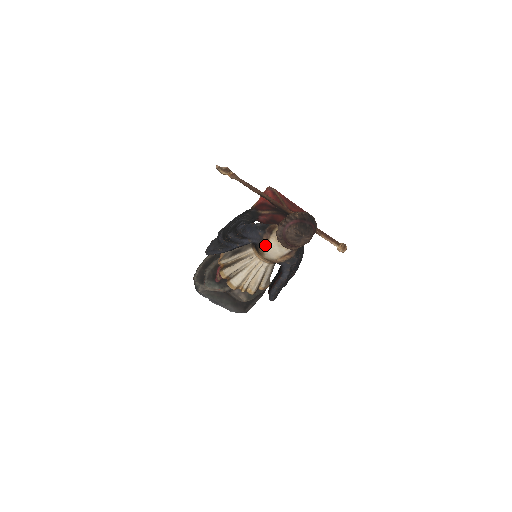
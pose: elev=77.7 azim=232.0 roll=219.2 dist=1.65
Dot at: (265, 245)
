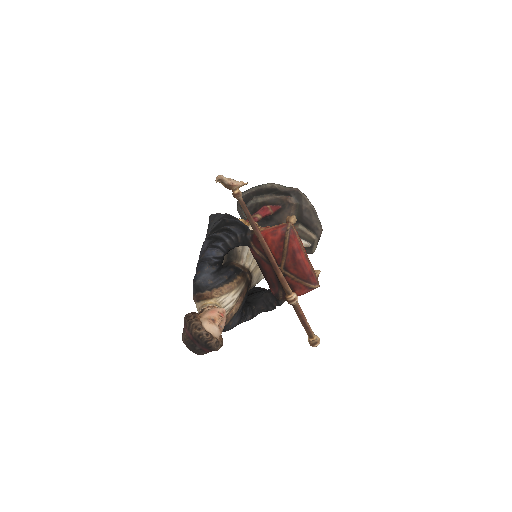
Dot at: occluded
